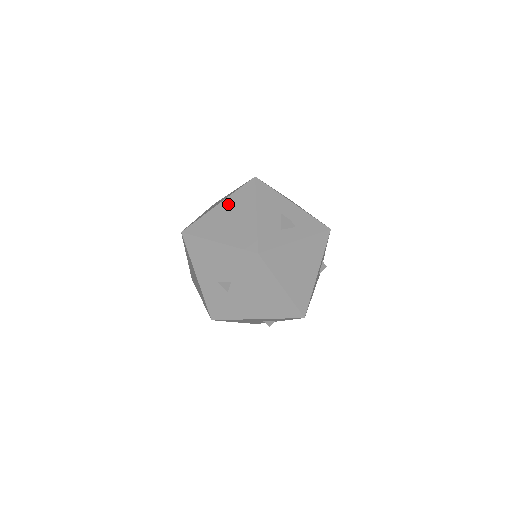
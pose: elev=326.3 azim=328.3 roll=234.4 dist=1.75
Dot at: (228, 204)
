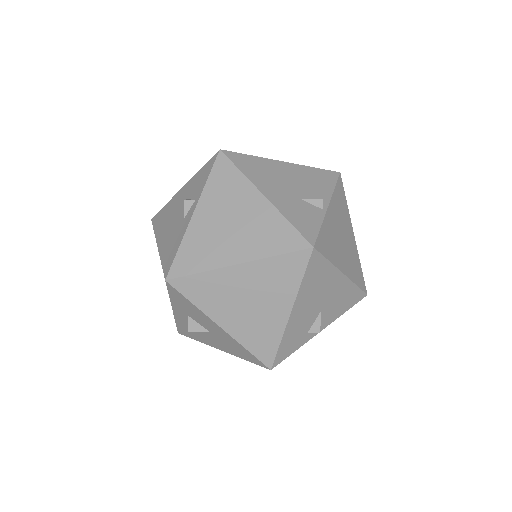
Dot at: occluded
